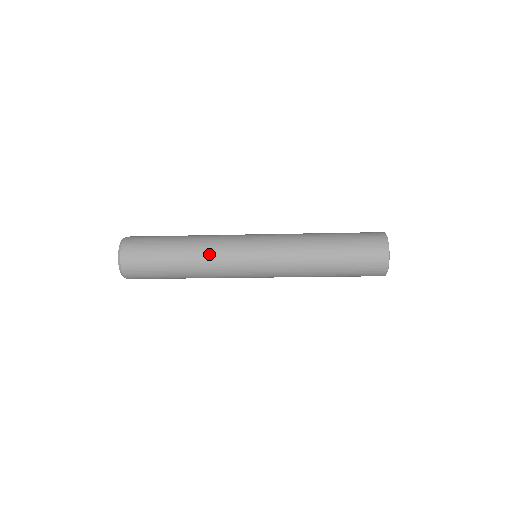
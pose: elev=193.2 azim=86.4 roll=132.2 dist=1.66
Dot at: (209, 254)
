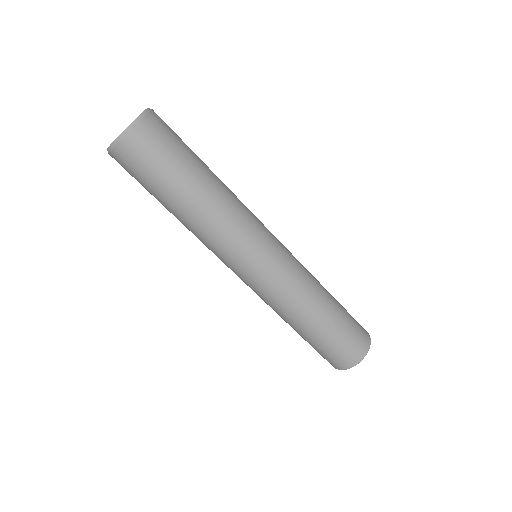
Dot at: occluded
